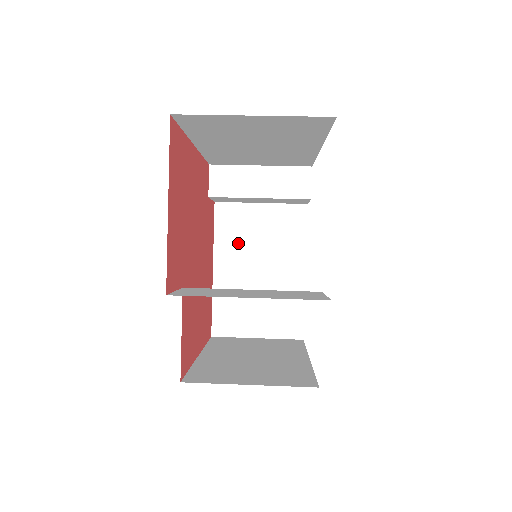
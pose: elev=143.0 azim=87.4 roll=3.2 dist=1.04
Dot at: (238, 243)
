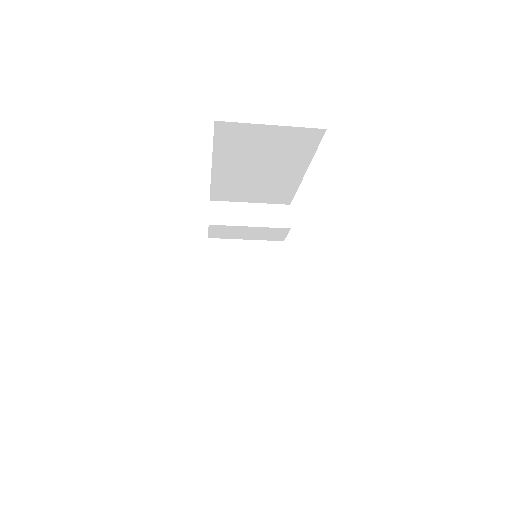
Dot at: (228, 271)
